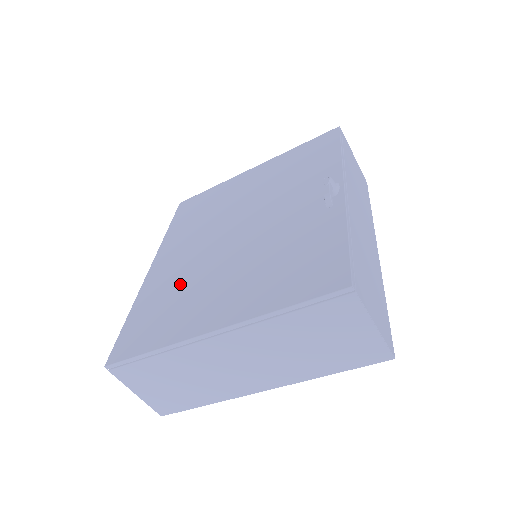
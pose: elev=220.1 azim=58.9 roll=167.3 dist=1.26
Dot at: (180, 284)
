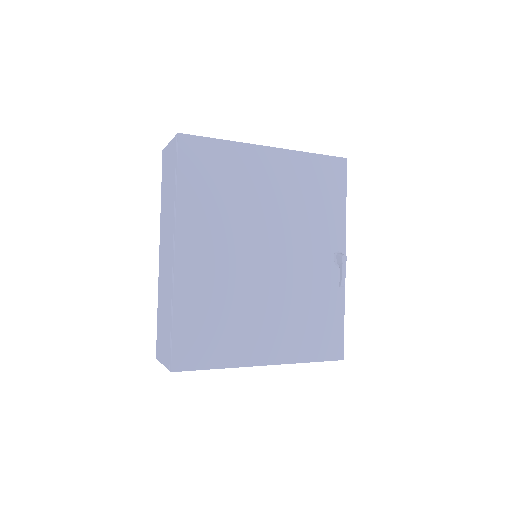
Dot at: (224, 300)
